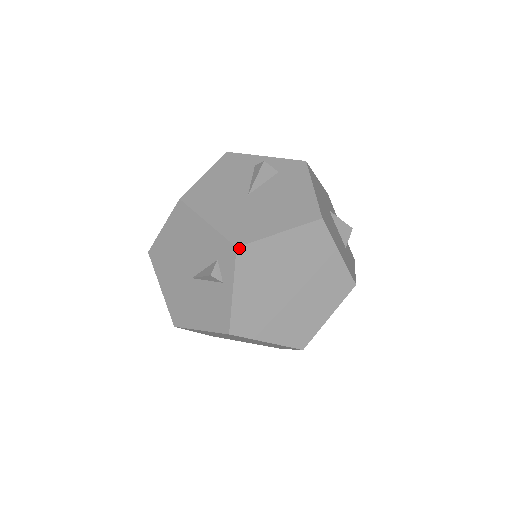
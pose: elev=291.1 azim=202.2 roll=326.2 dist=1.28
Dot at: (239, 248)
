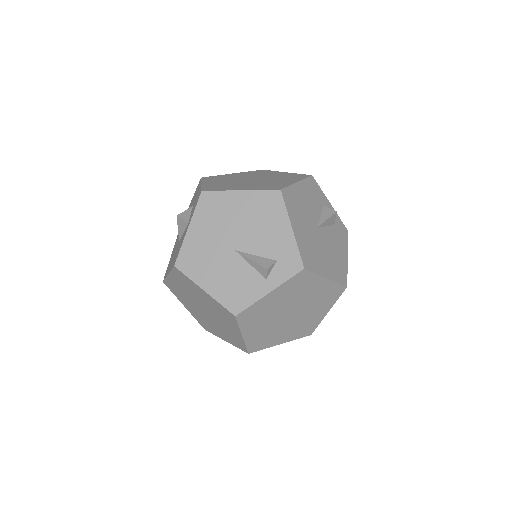
Dot at: (304, 270)
